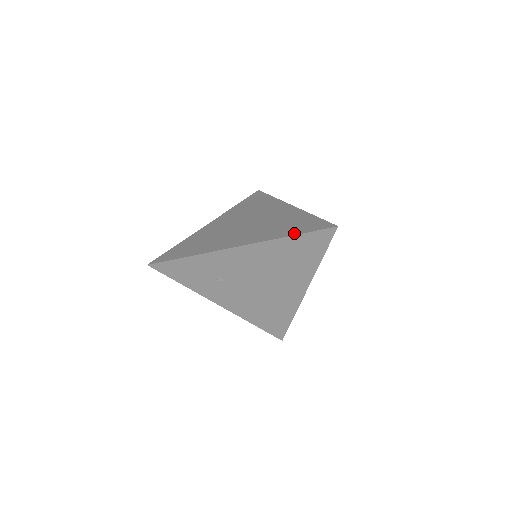
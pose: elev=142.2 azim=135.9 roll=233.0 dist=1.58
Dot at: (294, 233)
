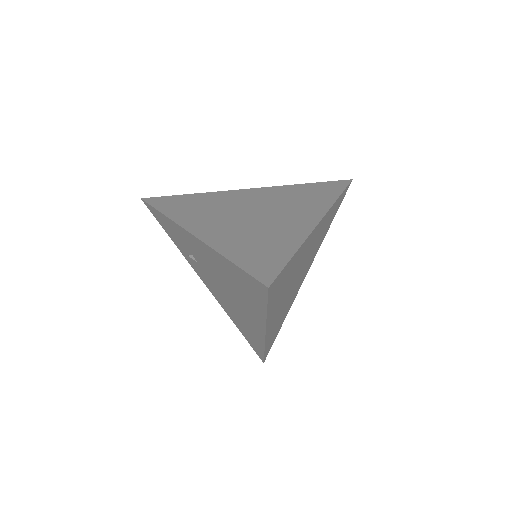
Dot at: (236, 259)
